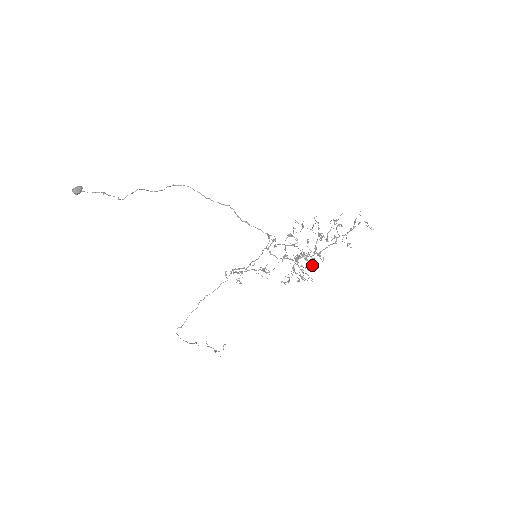
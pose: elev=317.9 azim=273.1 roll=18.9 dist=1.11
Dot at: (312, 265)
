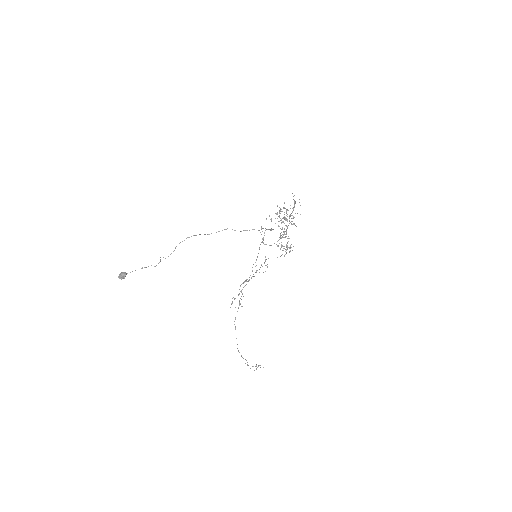
Dot at: occluded
